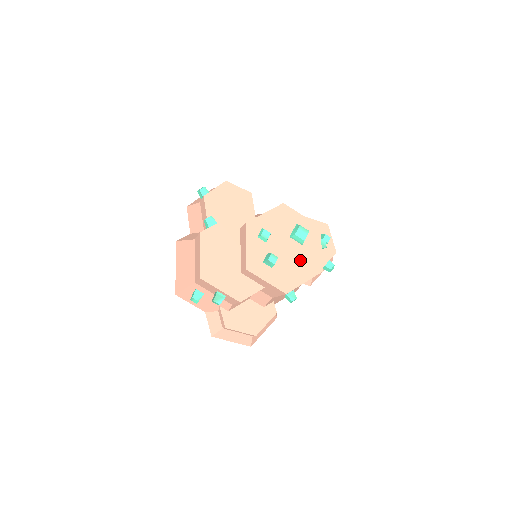
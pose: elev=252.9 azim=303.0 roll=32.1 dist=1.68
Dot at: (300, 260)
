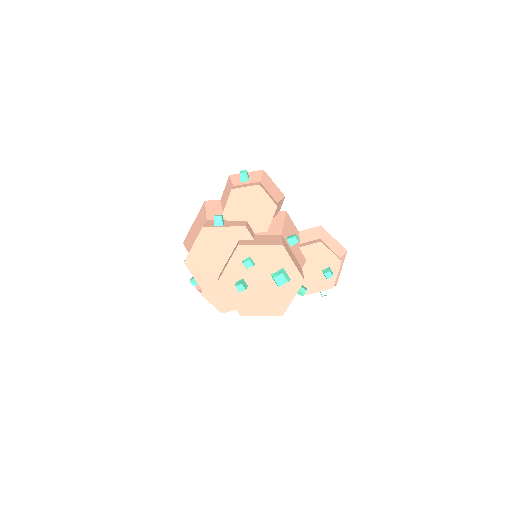
Dot at: (268, 297)
